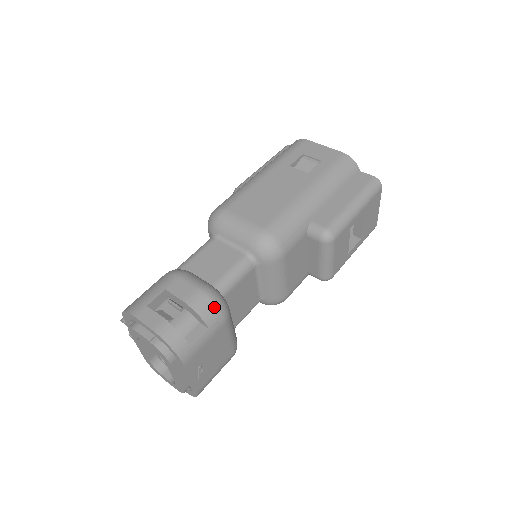
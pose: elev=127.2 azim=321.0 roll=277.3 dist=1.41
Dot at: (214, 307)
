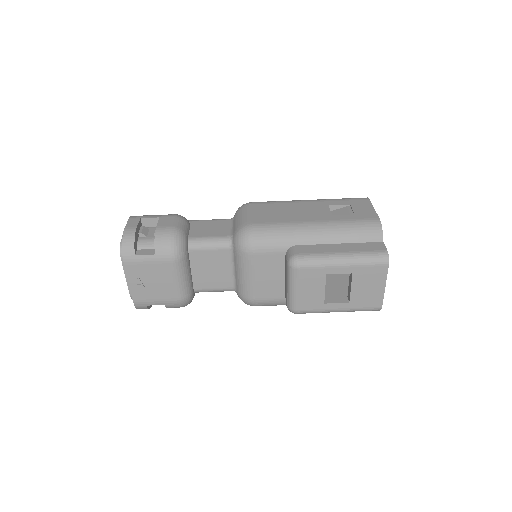
Dot at: (168, 243)
